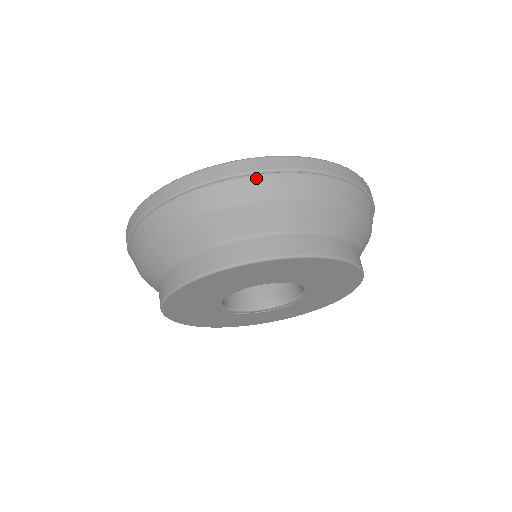
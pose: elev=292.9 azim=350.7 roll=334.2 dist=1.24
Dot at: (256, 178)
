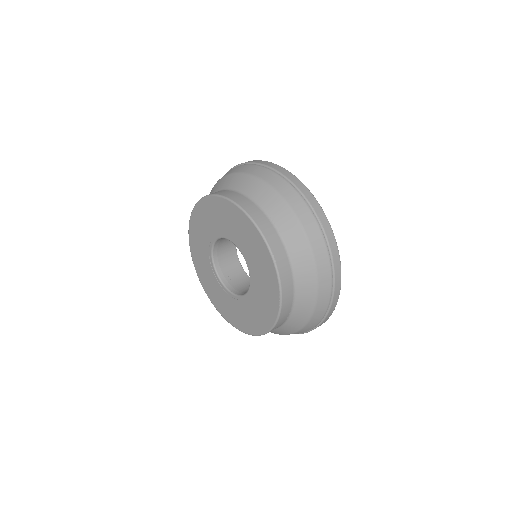
Dot at: (278, 176)
